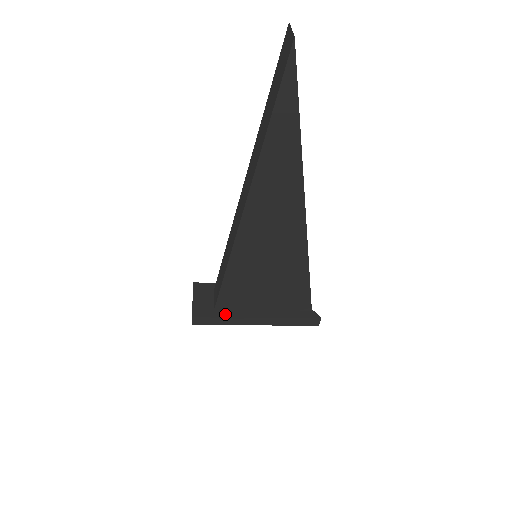
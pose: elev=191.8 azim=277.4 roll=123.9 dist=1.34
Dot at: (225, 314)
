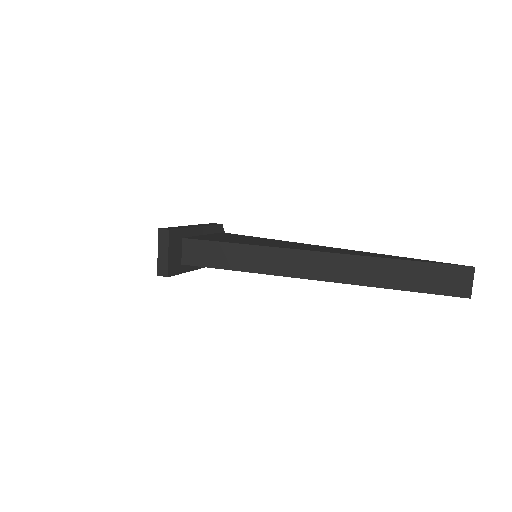
Dot at: (188, 268)
